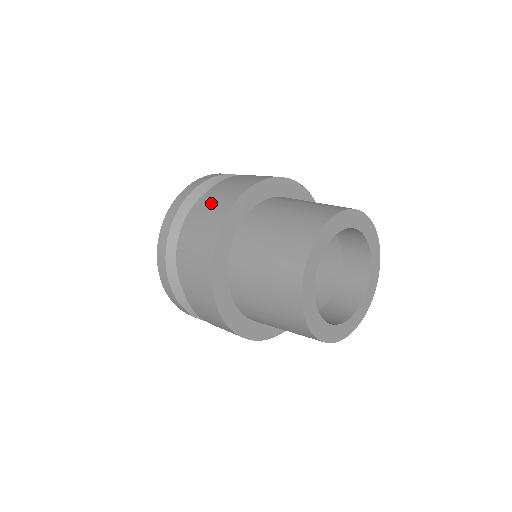
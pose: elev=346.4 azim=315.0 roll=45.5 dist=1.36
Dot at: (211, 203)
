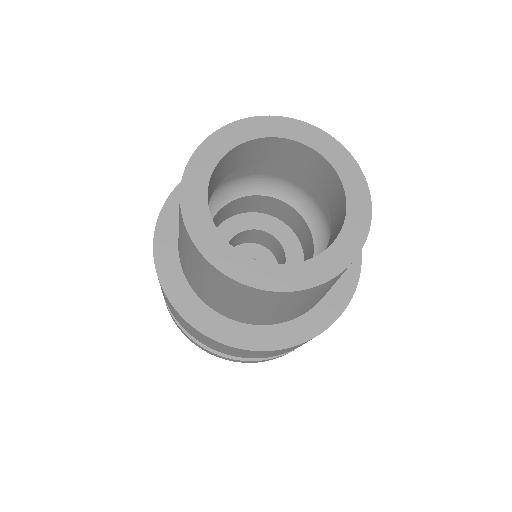
Dot at: occluded
